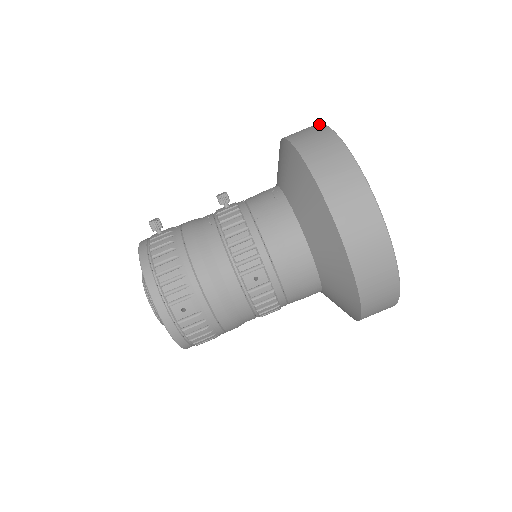
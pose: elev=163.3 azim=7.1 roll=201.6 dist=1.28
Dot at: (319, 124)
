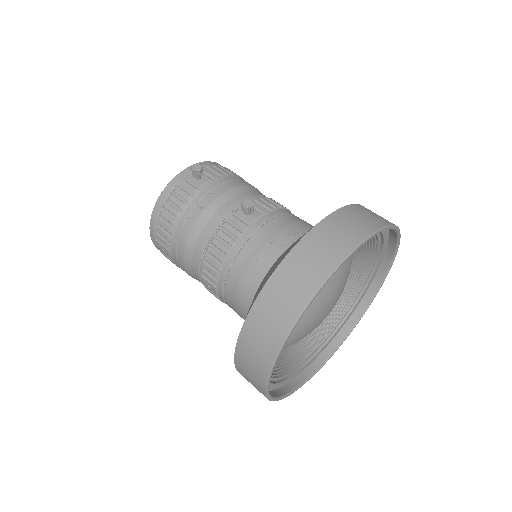
Dot at: (345, 253)
